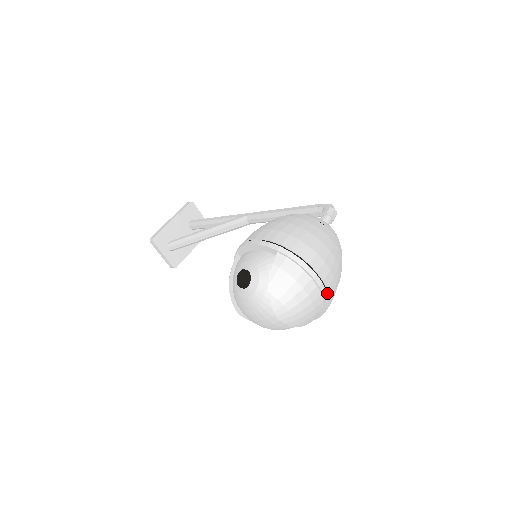
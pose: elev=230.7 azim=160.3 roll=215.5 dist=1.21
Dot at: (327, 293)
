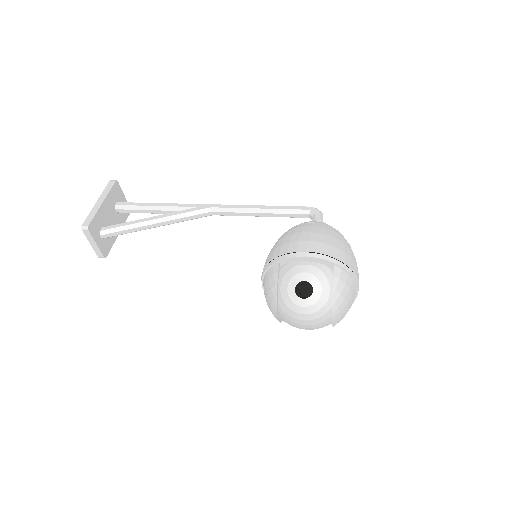
Dot at: occluded
